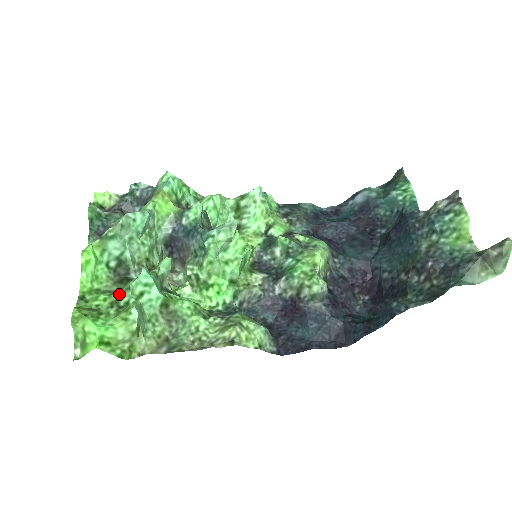
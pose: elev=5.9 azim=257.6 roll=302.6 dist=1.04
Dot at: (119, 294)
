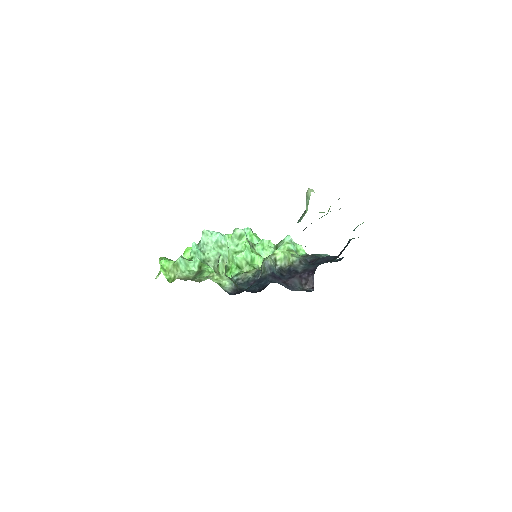
Dot at: occluded
